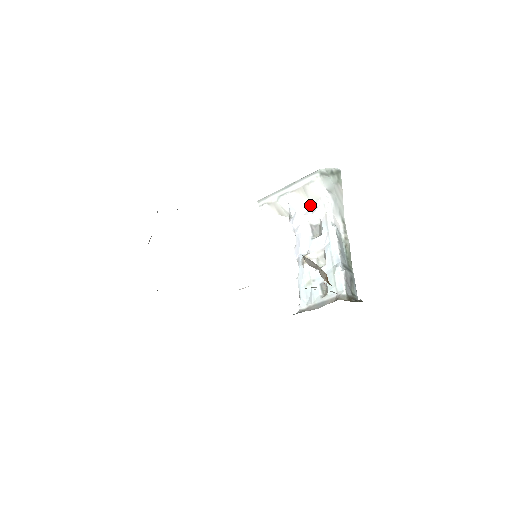
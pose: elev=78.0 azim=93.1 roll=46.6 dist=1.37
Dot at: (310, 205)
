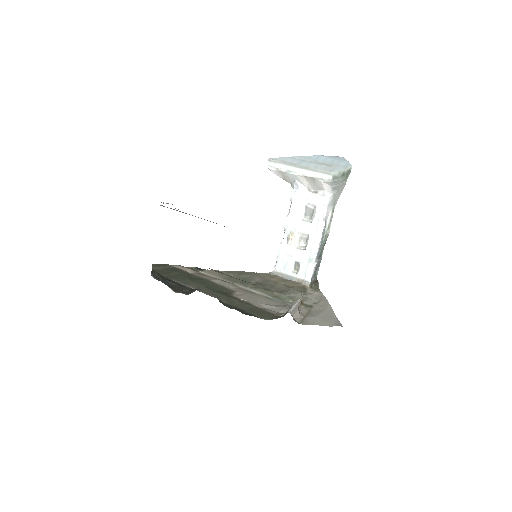
Dot at: (313, 188)
